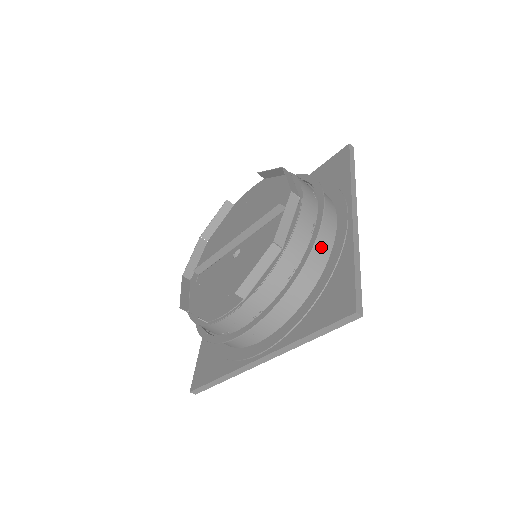
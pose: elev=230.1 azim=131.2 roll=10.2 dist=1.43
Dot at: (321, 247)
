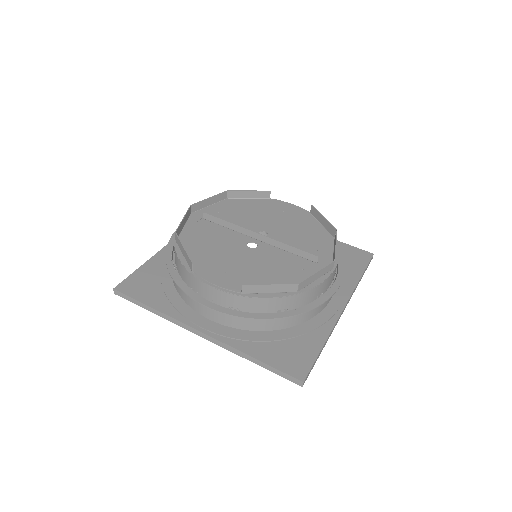
Dot at: (312, 311)
